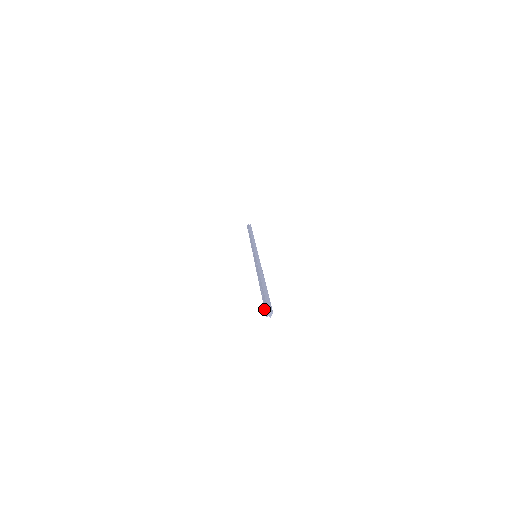
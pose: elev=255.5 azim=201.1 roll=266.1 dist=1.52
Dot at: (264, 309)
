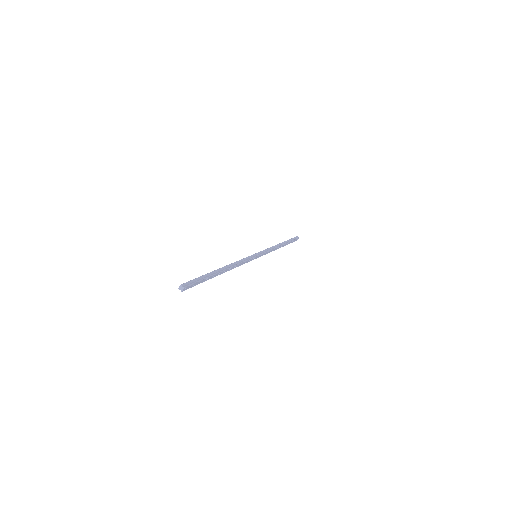
Dot at: occluded
